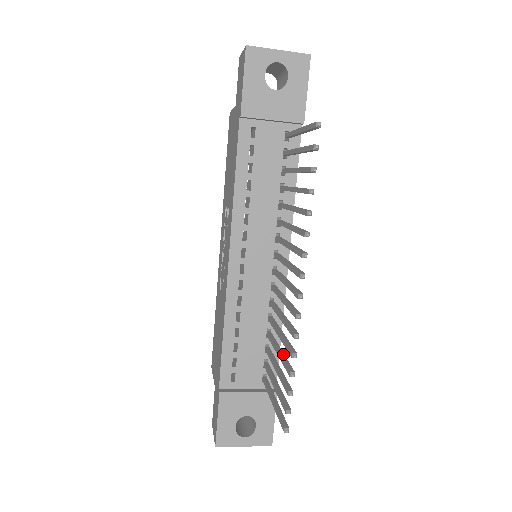
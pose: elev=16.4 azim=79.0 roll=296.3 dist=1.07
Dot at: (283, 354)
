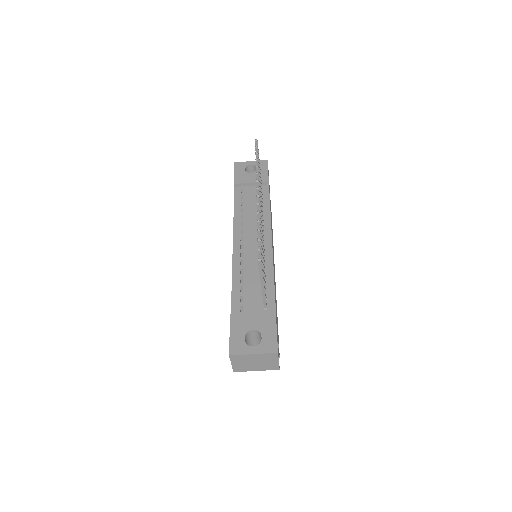
Dot at: (262, 249)
